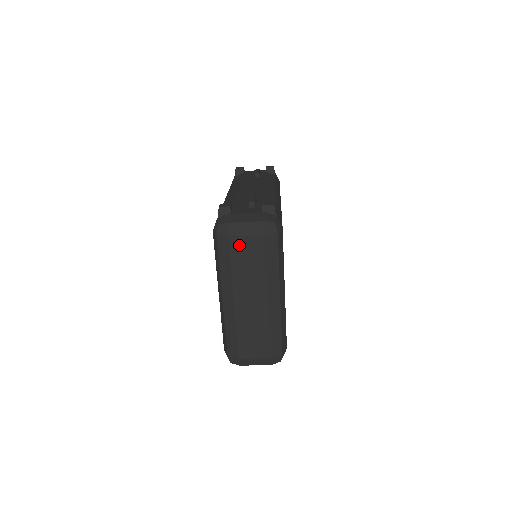
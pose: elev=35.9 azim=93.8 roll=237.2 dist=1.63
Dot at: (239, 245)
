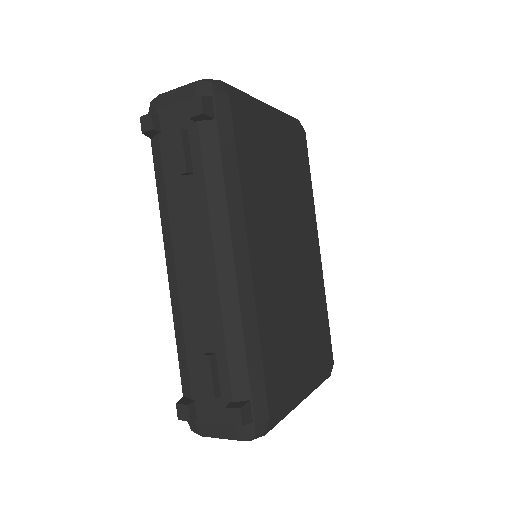
Dot at: occluded
